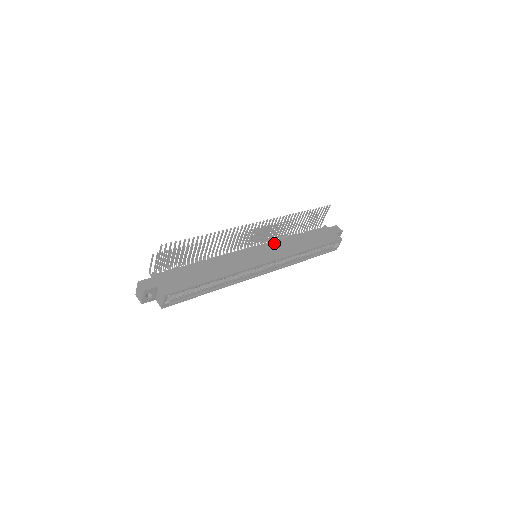
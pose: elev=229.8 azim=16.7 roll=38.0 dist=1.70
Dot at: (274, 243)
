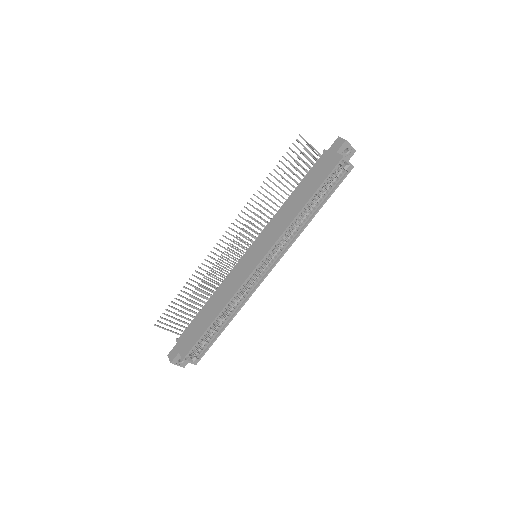
Dot at: (267, 228)
